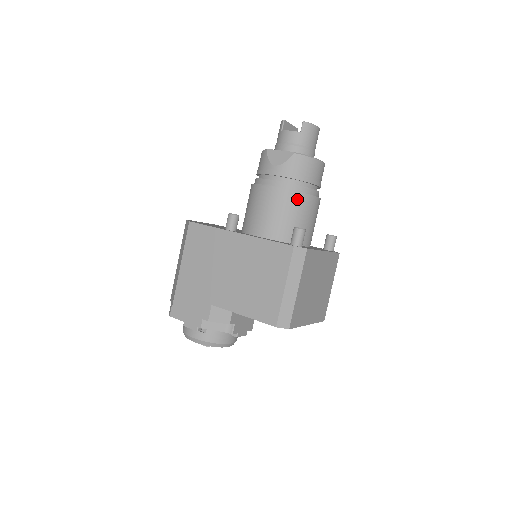
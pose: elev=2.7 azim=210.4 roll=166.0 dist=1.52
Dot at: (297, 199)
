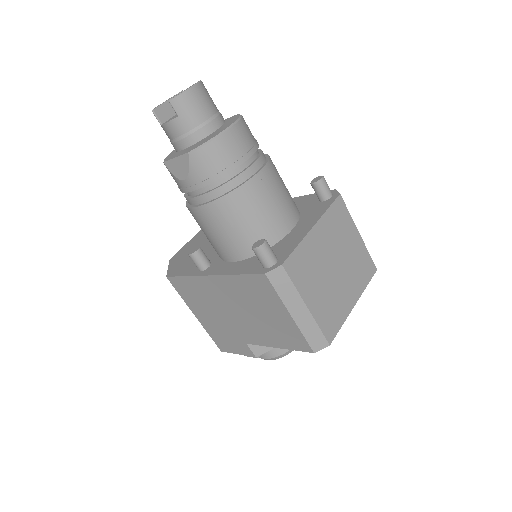
Dot at: (235, 201)
